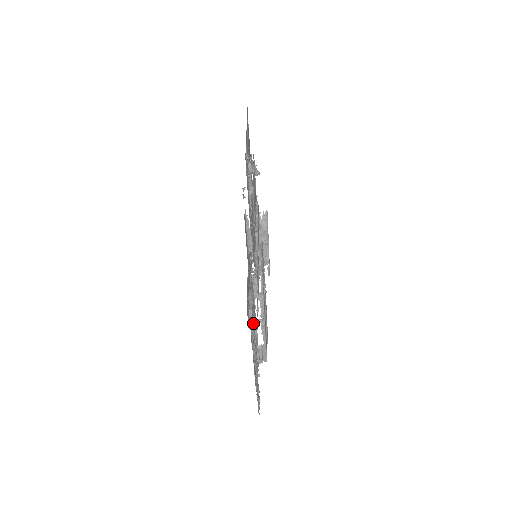
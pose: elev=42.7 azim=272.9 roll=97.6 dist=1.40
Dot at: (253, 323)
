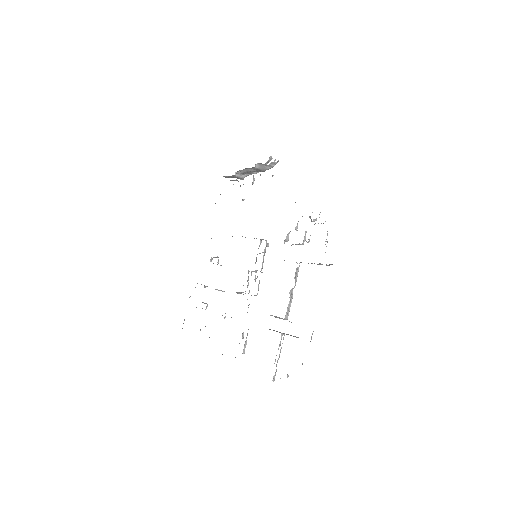
Dot at: (225, 316)
